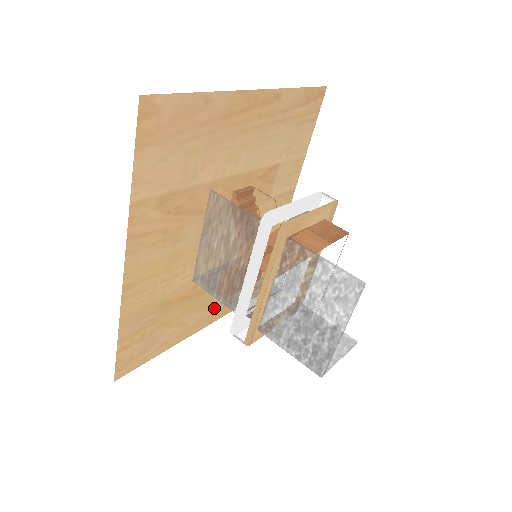
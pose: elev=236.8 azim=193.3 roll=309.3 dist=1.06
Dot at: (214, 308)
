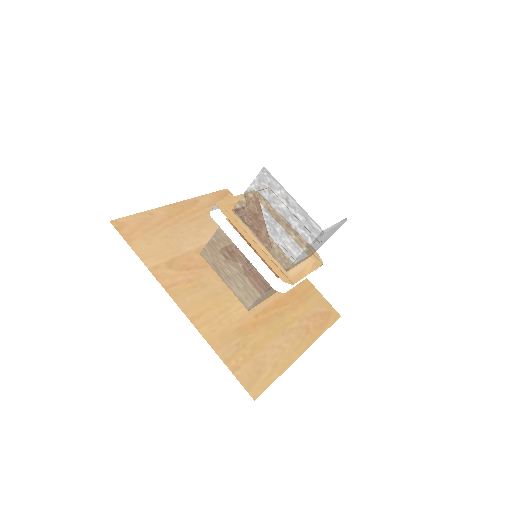
Dot at: (298, 332)
